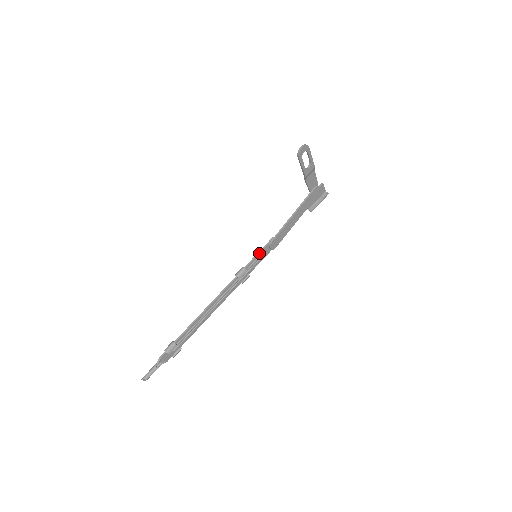
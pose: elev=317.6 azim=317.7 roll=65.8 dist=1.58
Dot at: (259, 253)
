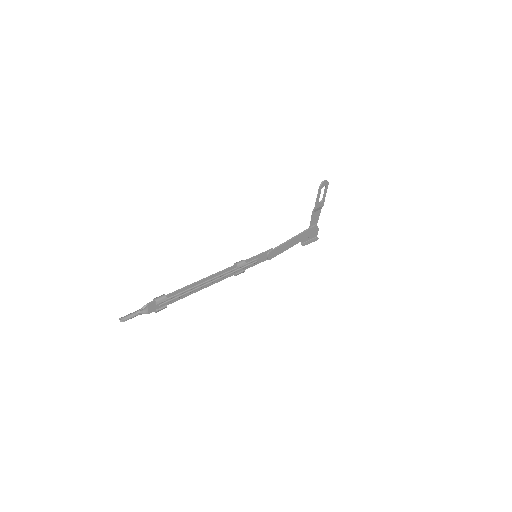
Dot at: (259, 255)
